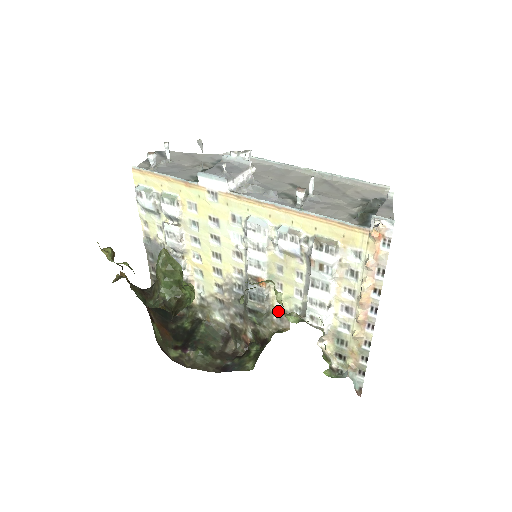
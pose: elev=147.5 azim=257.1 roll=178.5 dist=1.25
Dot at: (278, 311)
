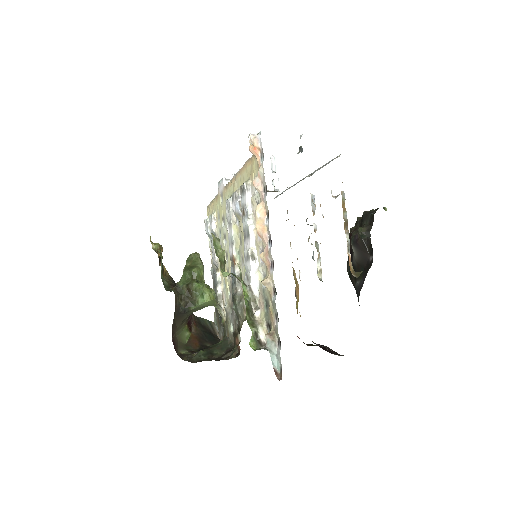
Dot at: occluded
